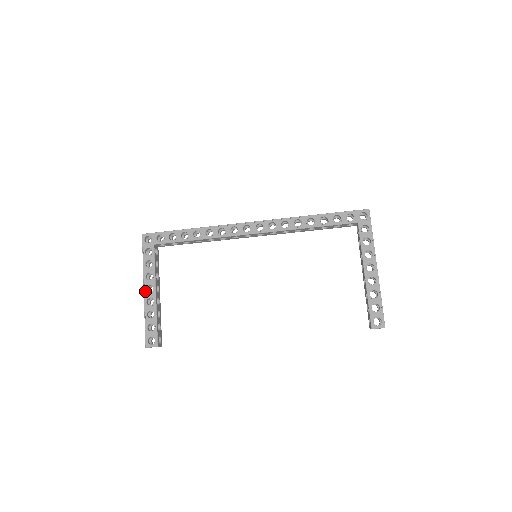
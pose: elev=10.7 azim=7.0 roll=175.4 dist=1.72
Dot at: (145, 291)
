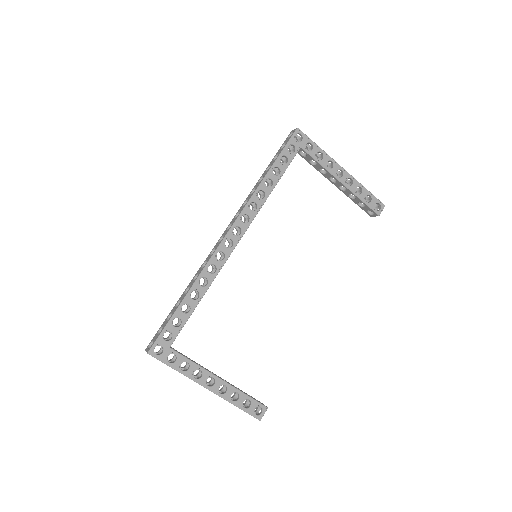
Dot at: (209, 388)
